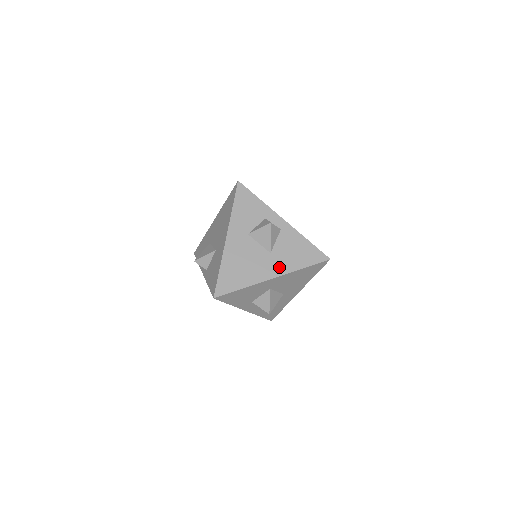
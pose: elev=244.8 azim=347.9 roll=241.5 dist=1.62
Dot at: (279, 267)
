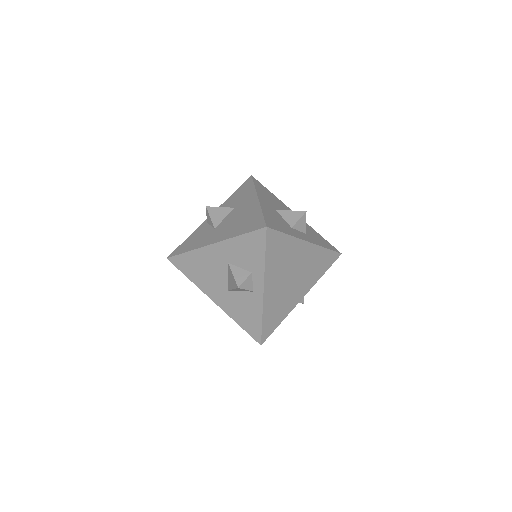
Dot at: (224, 303)
